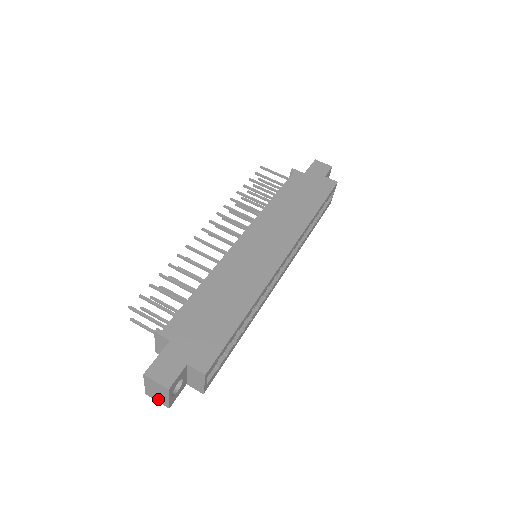
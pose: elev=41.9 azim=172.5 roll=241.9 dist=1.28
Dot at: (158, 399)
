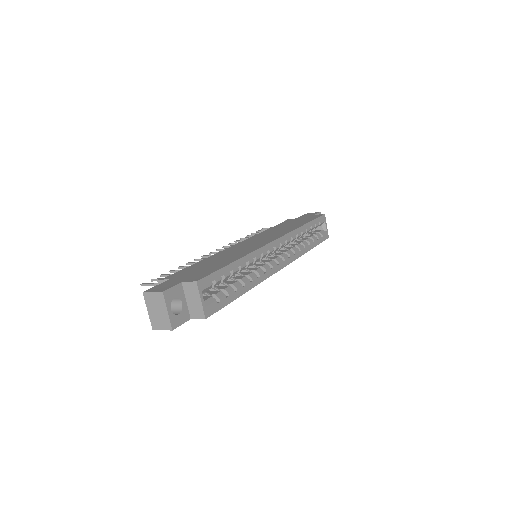
Dot at: (162, 325)
